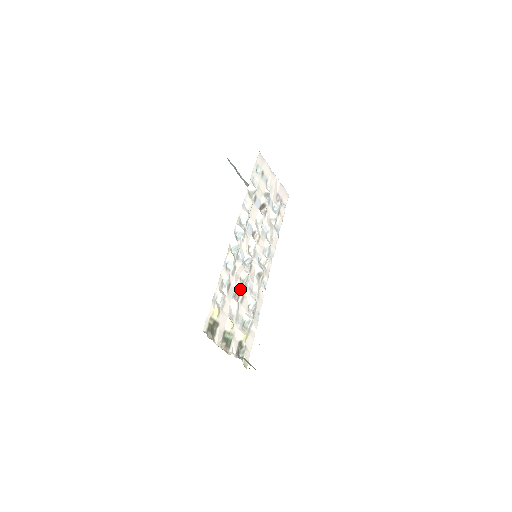
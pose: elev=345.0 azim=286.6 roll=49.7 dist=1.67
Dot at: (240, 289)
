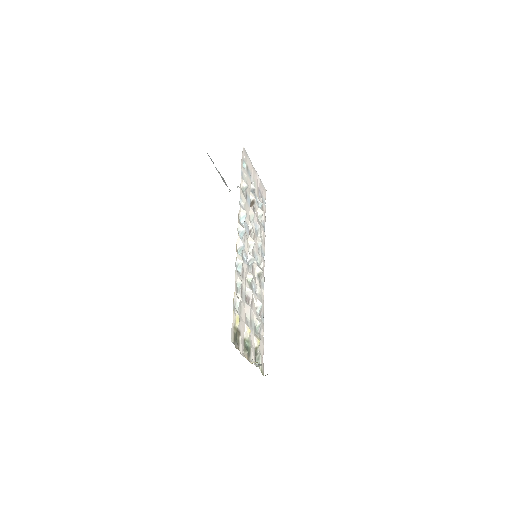
Dot at: (250, 292)
